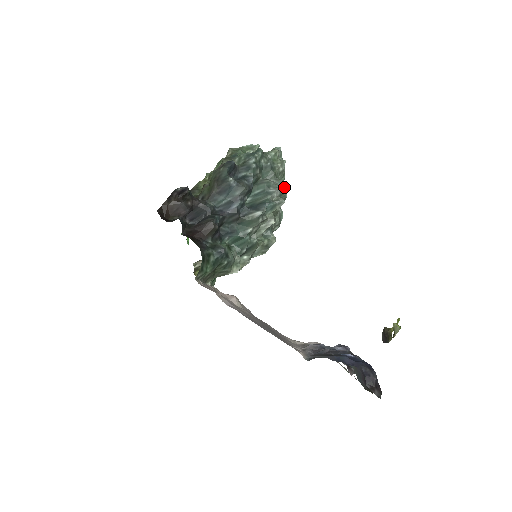
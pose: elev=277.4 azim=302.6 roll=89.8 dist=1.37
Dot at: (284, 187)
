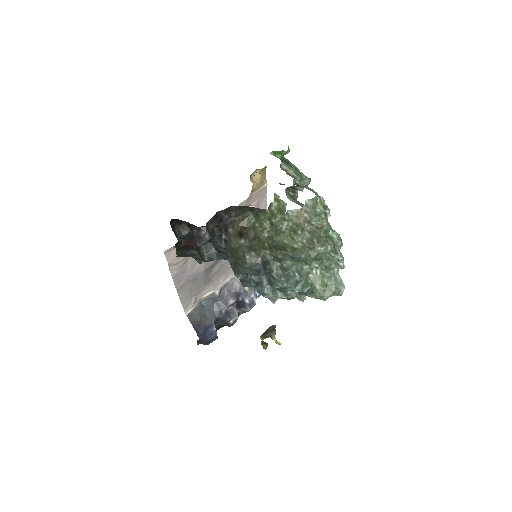
Dot at: (297, 298)
